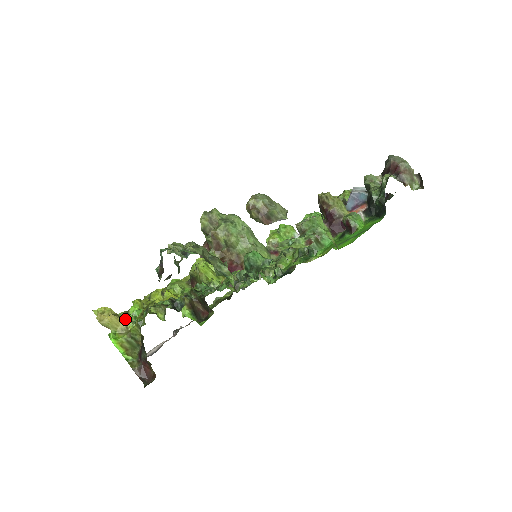
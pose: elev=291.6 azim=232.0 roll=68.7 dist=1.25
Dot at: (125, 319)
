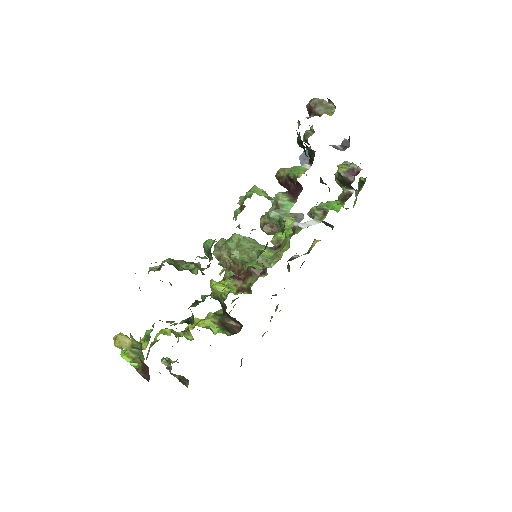
Dot at: (141, 340)
